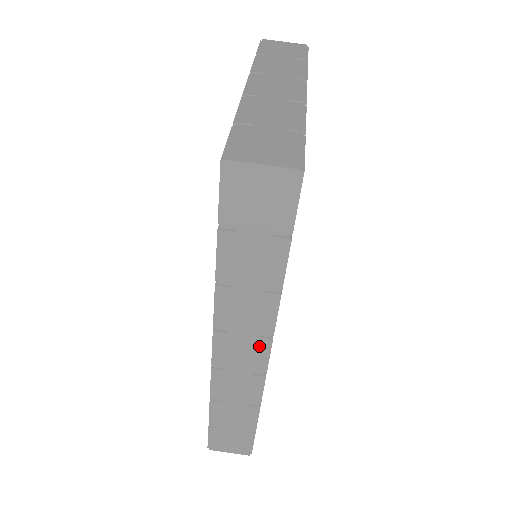
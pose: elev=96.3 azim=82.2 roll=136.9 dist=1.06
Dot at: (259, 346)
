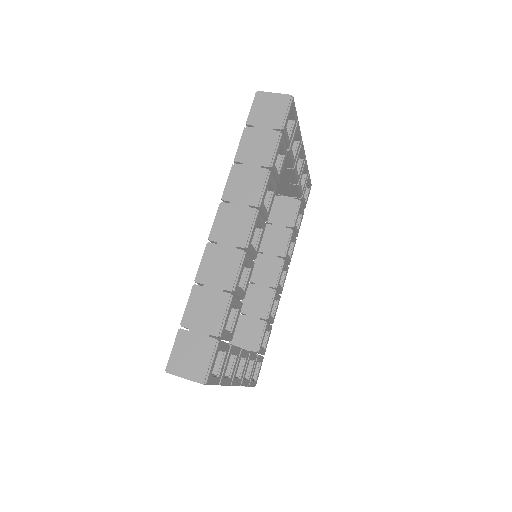
Dot at: (248, 216)
